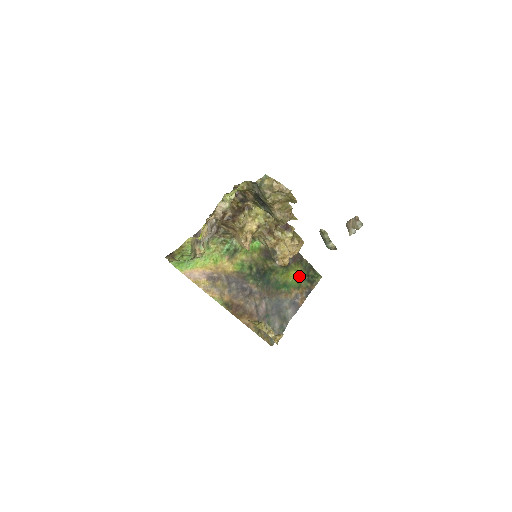
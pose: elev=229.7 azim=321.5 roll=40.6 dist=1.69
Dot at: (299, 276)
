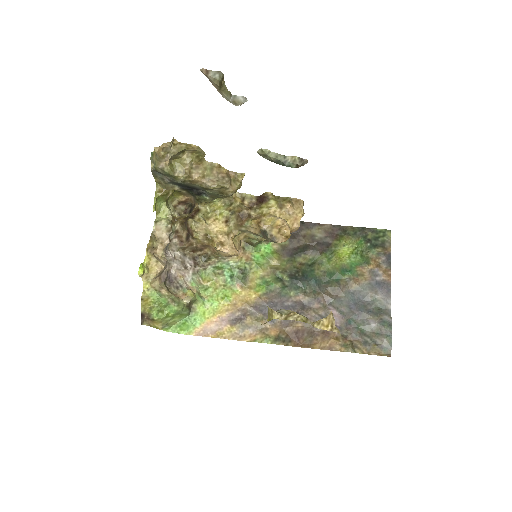
Dot at: (355, 249)
